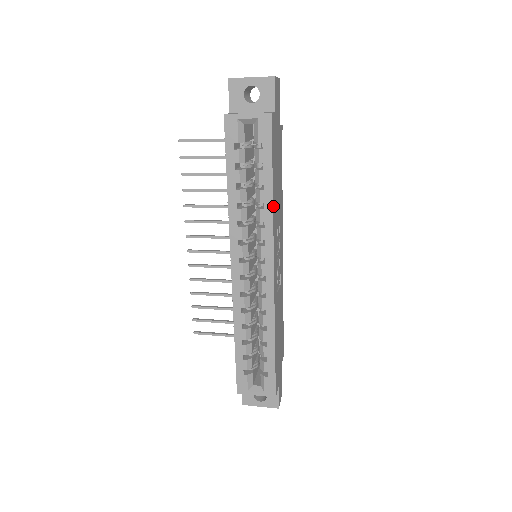
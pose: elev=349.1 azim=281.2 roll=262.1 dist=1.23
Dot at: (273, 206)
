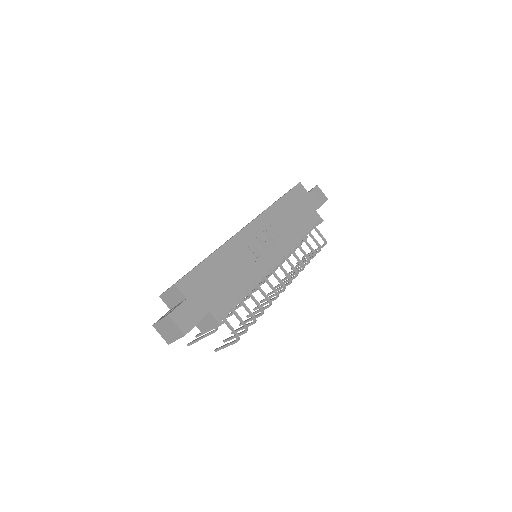
Dot at: (273, 206)
